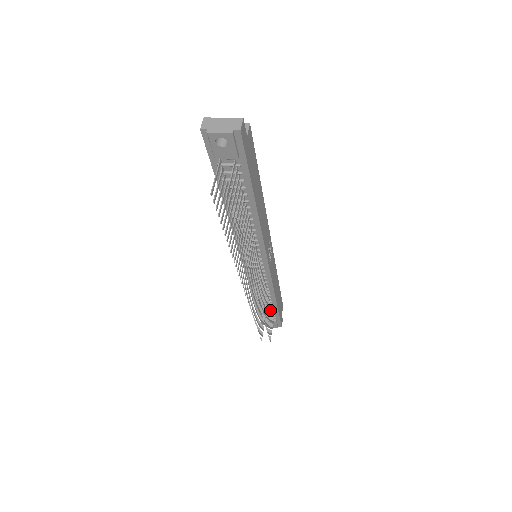
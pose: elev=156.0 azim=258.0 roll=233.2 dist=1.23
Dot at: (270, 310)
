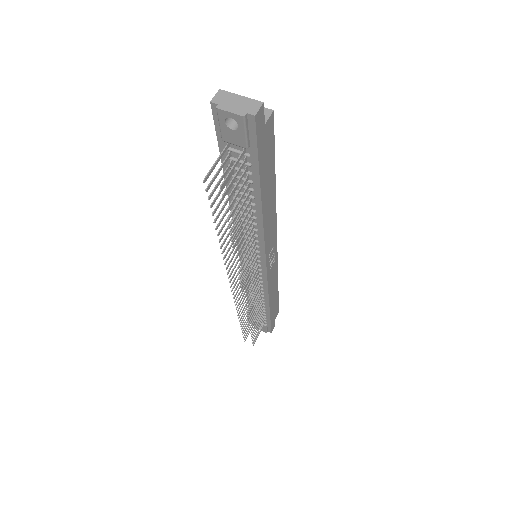
Dot at: (261, 314)
